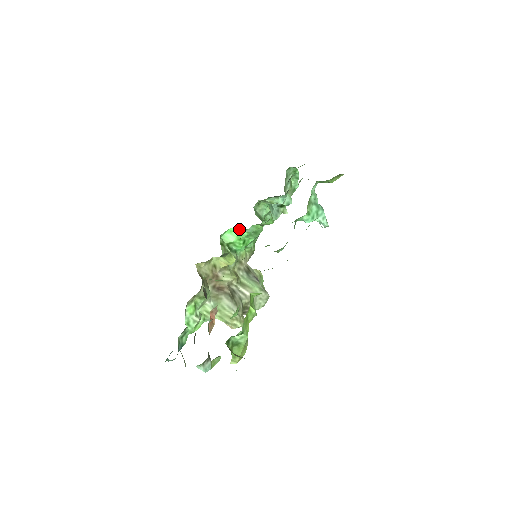
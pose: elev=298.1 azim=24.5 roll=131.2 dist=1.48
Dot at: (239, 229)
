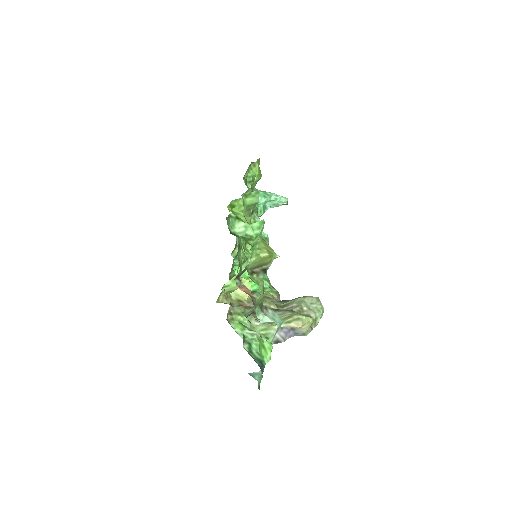
Dot at: (238, 272)
